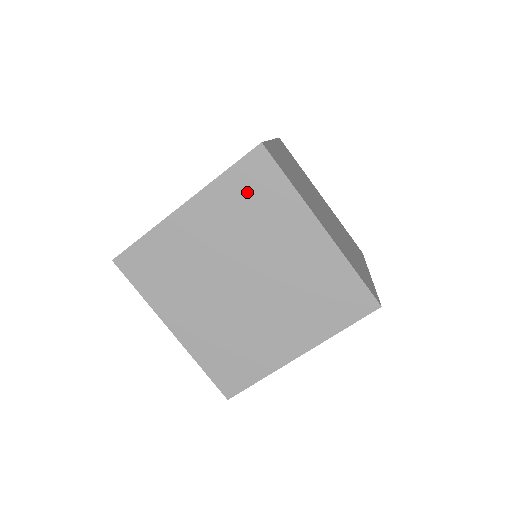
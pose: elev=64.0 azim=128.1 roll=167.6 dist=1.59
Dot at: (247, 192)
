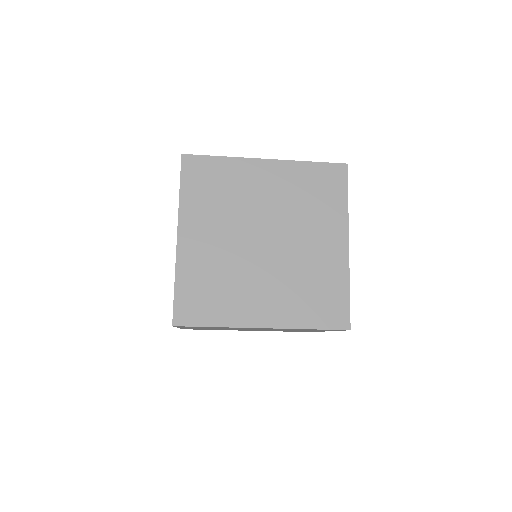
Dot at: occluded
